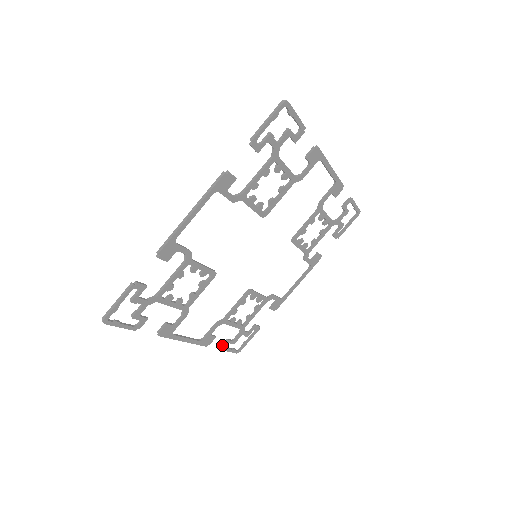
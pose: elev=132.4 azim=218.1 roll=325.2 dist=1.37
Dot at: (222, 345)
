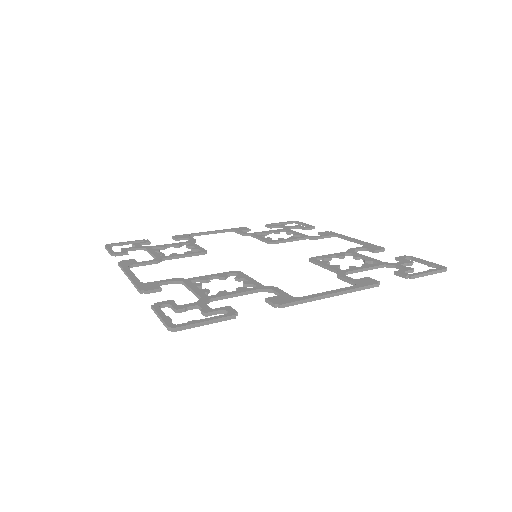
Dot at: (266, 226)
